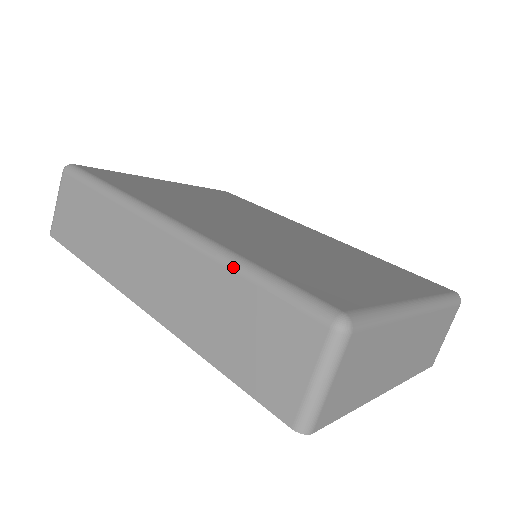
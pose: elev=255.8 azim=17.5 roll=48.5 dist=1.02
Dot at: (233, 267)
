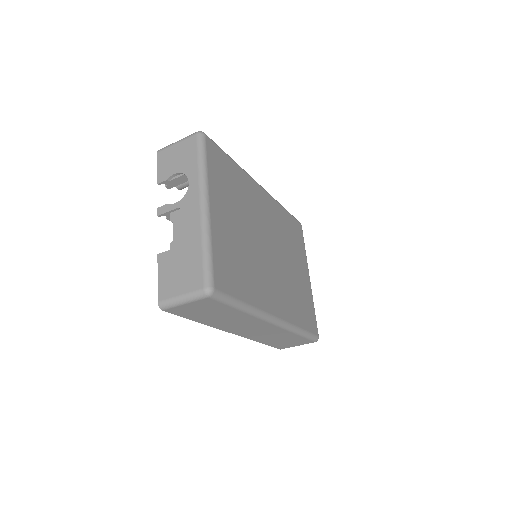
Dot at: (297, 334)
